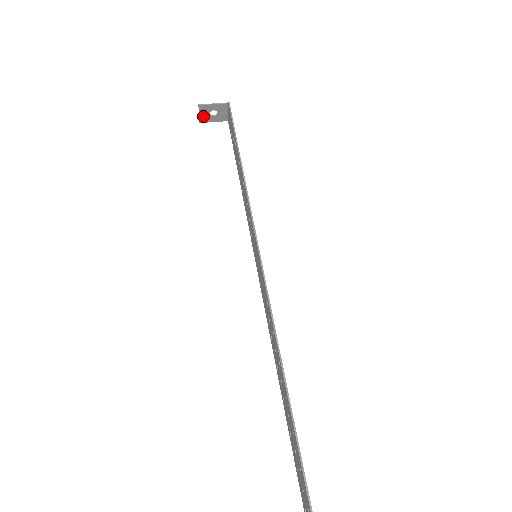
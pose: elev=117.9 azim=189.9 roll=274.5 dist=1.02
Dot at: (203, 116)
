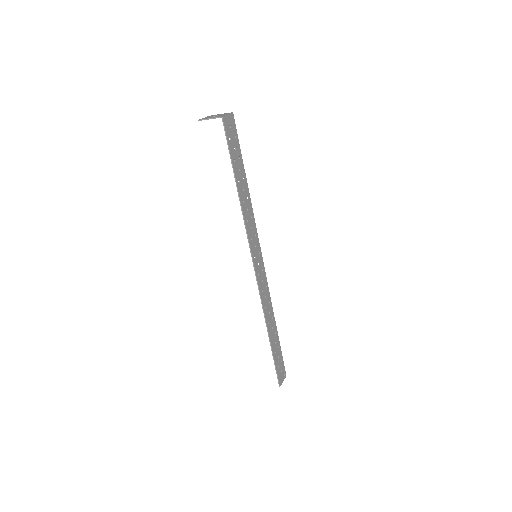
Dot at: occluded
